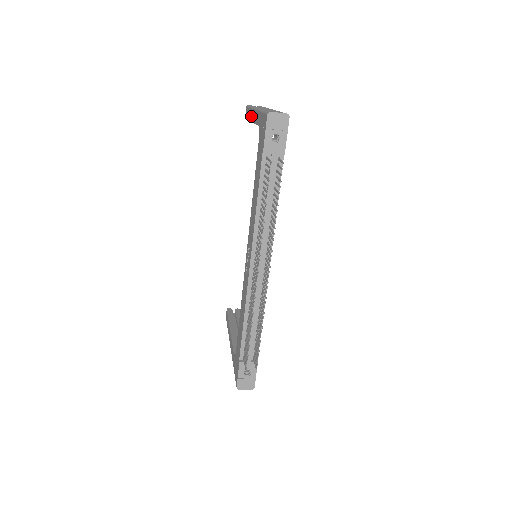
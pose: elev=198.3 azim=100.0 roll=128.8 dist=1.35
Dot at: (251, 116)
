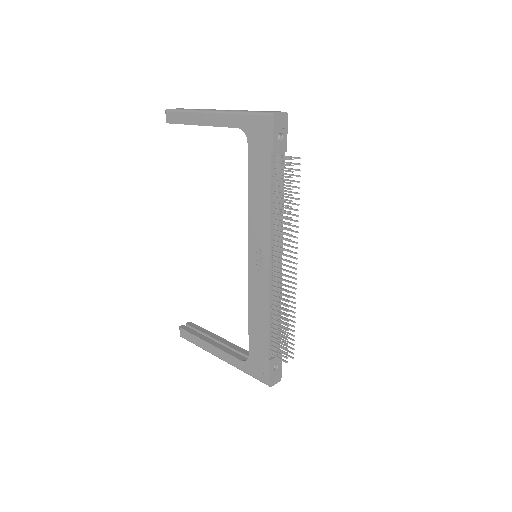
Dot at: (198, 120)
